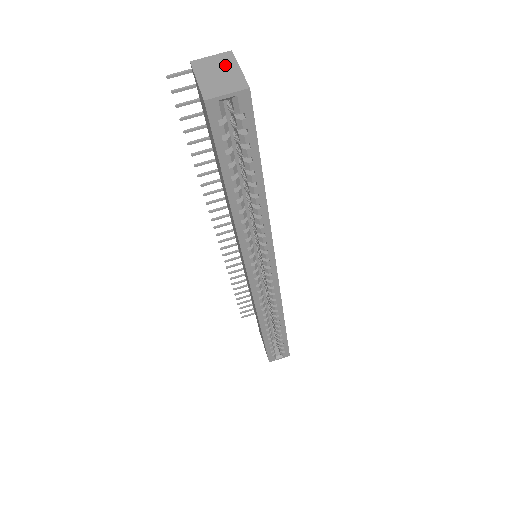
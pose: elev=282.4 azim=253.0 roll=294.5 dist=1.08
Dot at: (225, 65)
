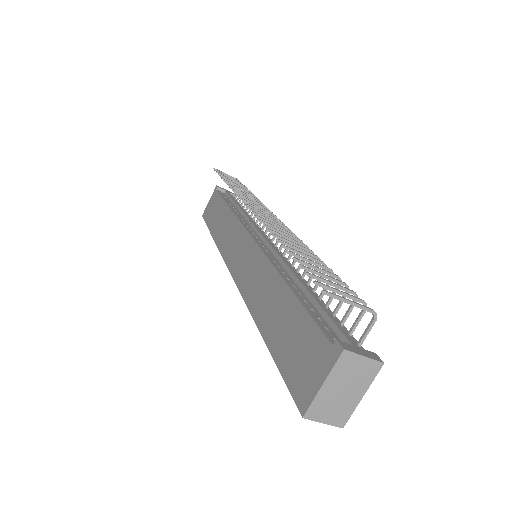
Dot at: (359, 382)
